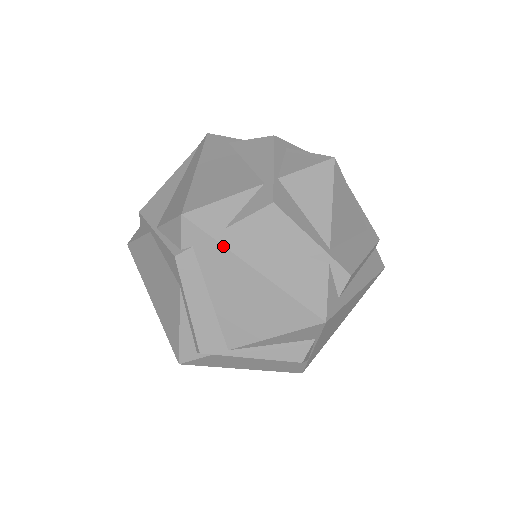
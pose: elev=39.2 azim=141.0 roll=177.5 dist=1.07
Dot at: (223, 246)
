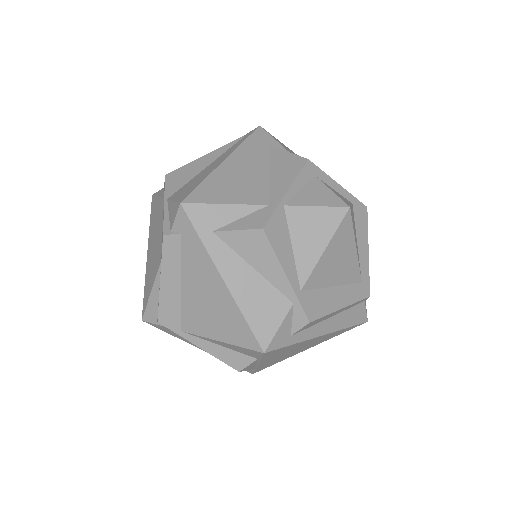
Dot at: (204, 246)
